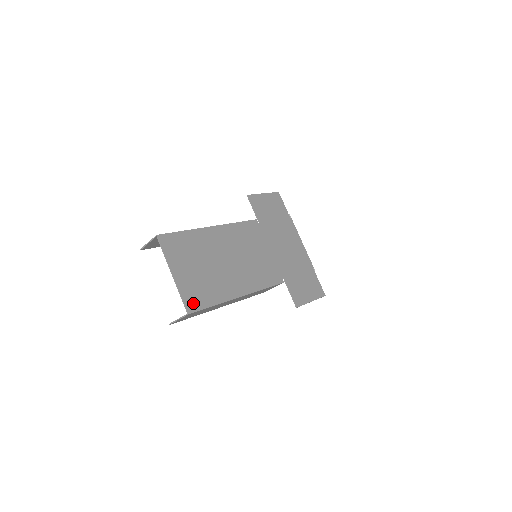
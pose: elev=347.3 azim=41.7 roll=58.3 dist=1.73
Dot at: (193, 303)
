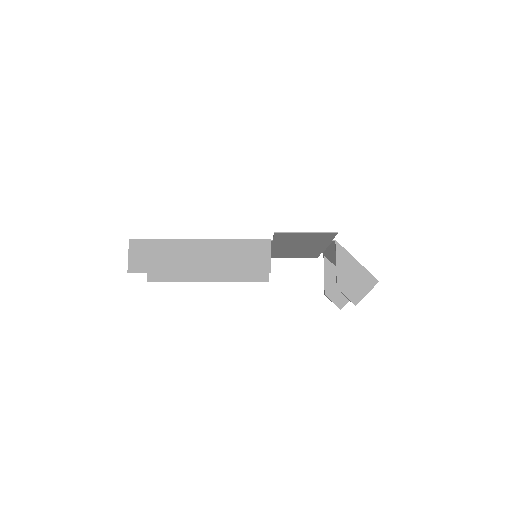
Dot at: occluded
